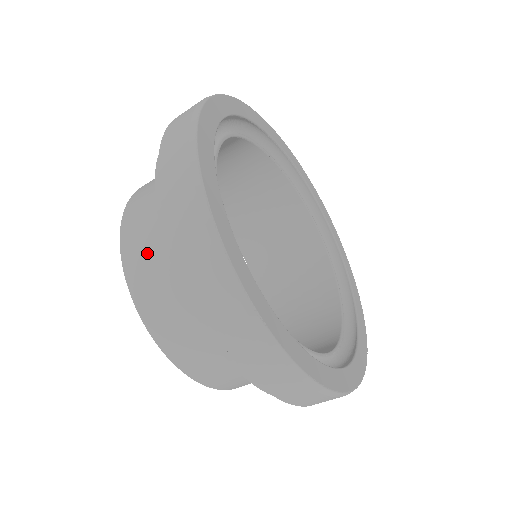
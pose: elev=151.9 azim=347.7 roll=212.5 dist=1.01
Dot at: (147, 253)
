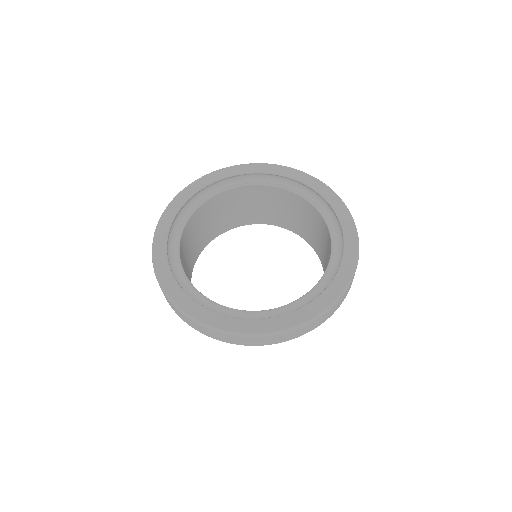
Dot at: occluded
